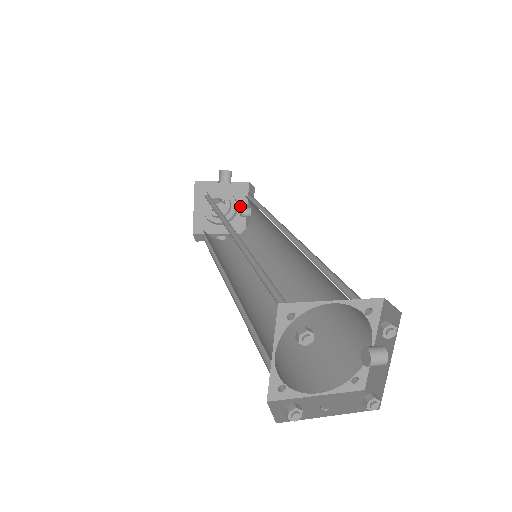
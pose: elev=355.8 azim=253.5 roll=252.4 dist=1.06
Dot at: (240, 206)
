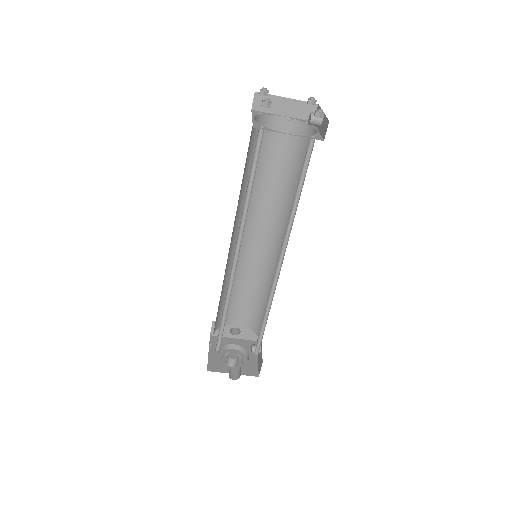
Dot at: (251, 356)
